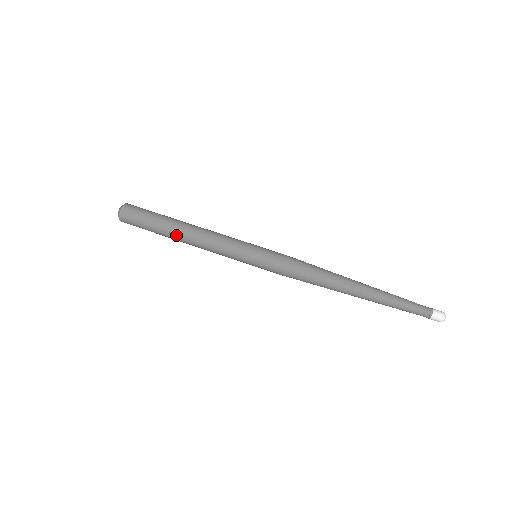
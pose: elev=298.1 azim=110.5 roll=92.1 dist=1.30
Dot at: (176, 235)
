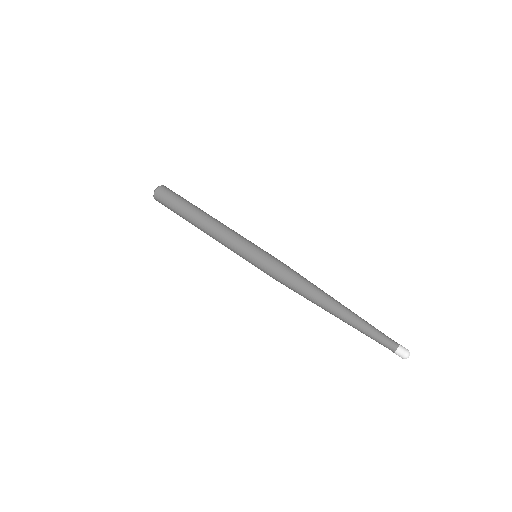
Dot at: (195, 219)
